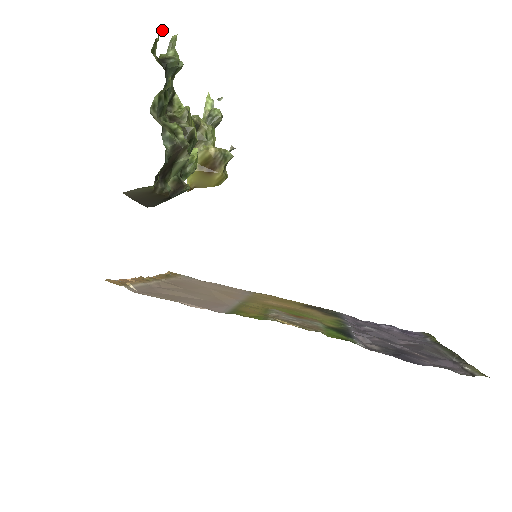
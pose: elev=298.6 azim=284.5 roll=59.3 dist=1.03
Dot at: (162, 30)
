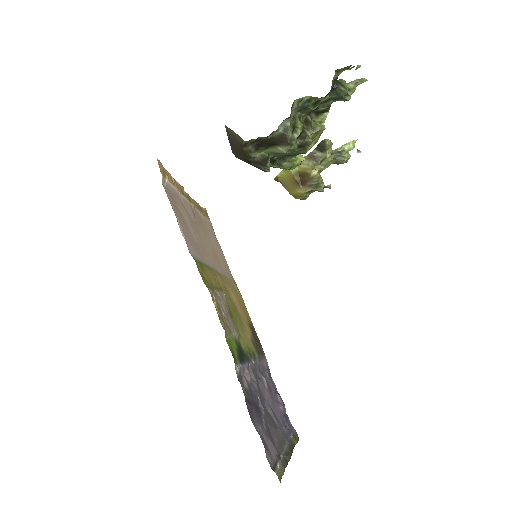
Dot at: (359, 67)
